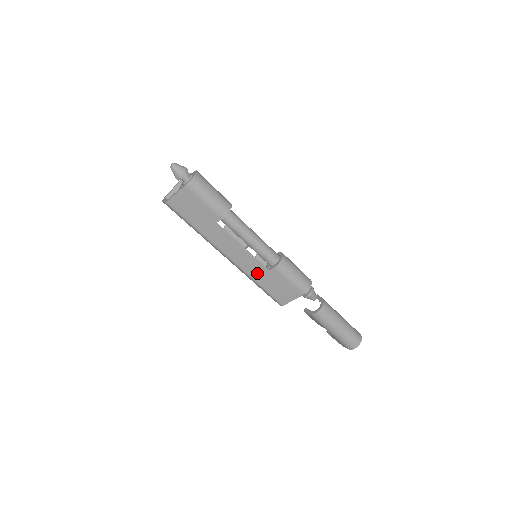
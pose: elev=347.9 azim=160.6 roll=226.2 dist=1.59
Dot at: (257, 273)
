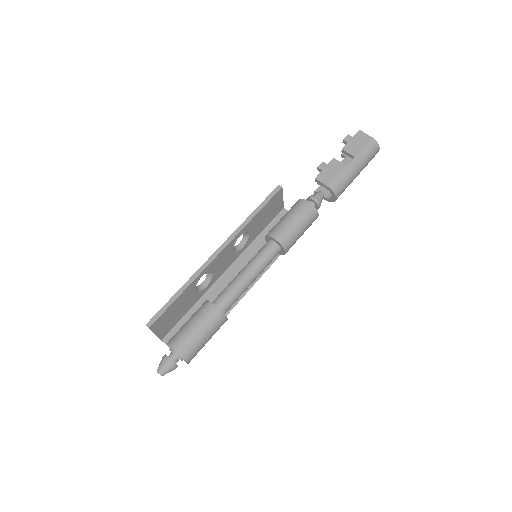
Dot at: occluded
